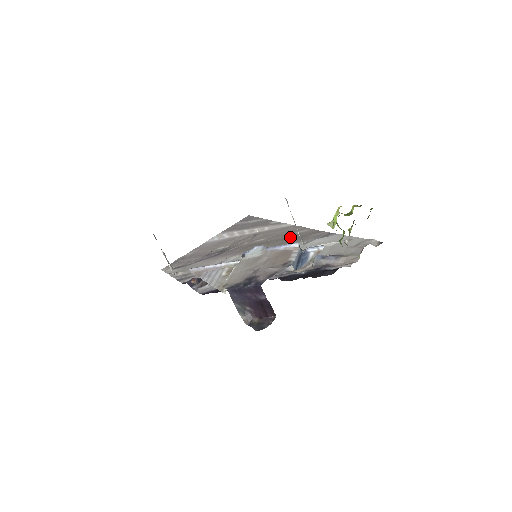
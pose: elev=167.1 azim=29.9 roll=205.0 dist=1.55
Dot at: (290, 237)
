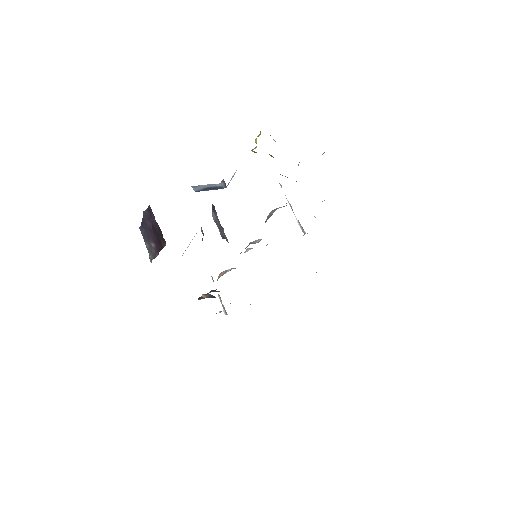
Dot at: occluded
